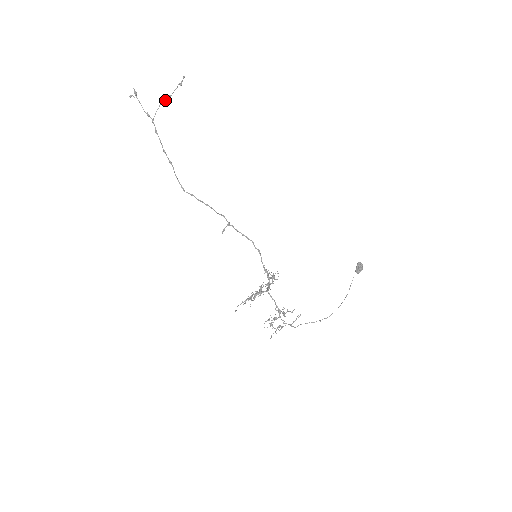
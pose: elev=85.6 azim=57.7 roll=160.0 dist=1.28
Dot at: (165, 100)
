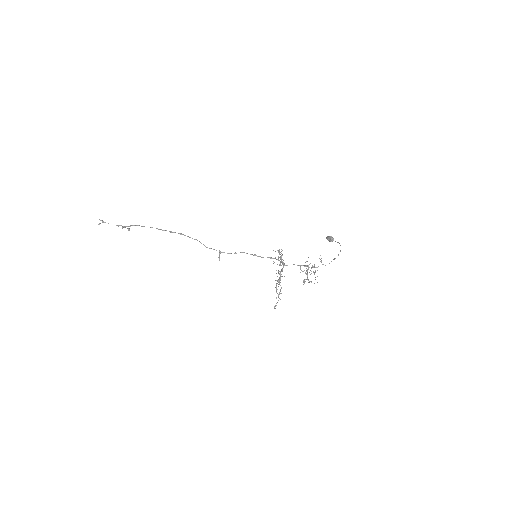
Dot at: (124, 226)
